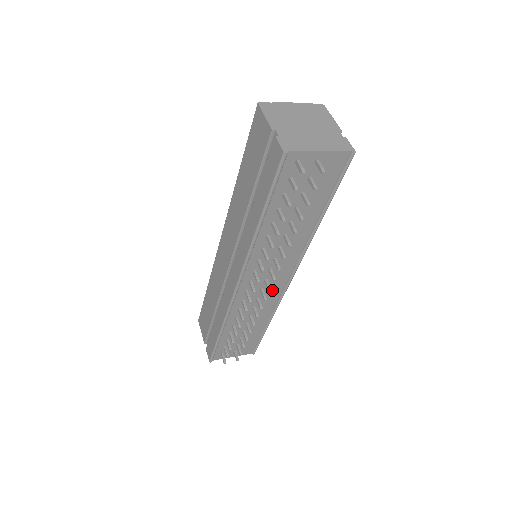
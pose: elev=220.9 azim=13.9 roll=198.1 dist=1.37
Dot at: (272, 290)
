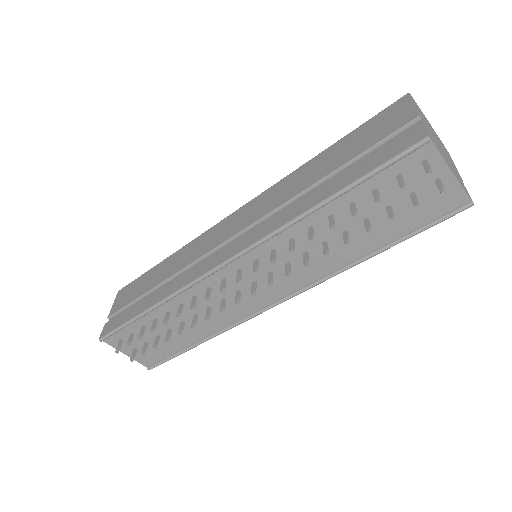
Dot at: (246, 302)
